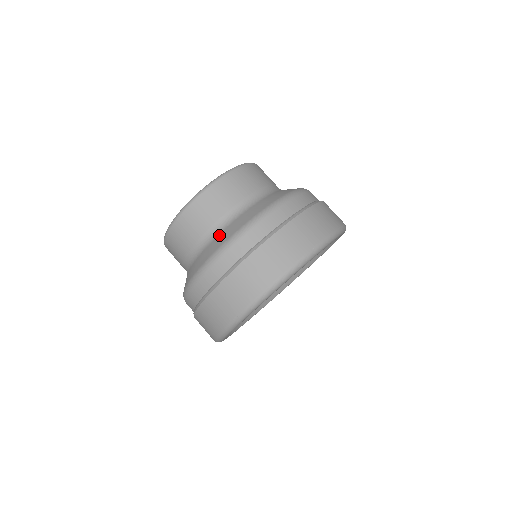
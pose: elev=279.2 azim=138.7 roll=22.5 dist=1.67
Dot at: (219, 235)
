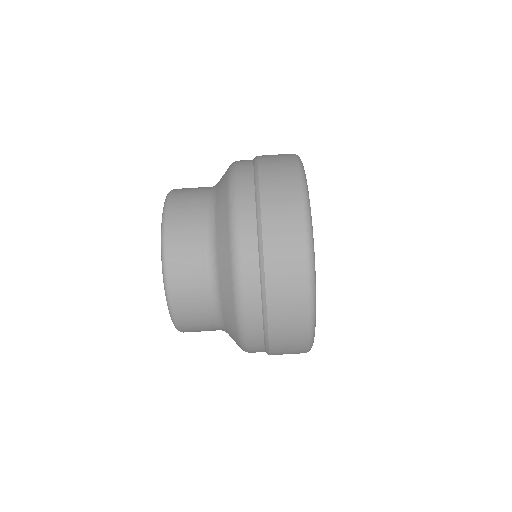
Dot at: occluded
